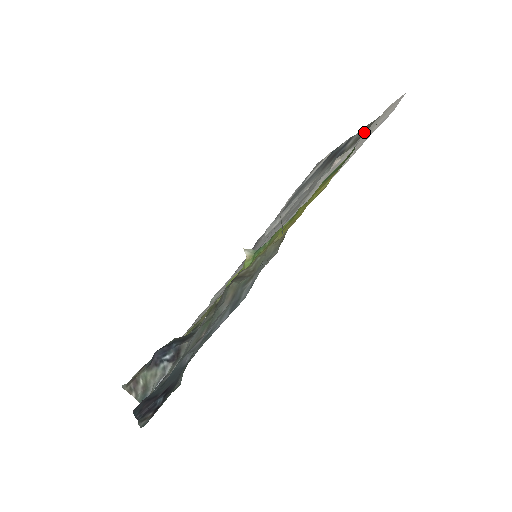
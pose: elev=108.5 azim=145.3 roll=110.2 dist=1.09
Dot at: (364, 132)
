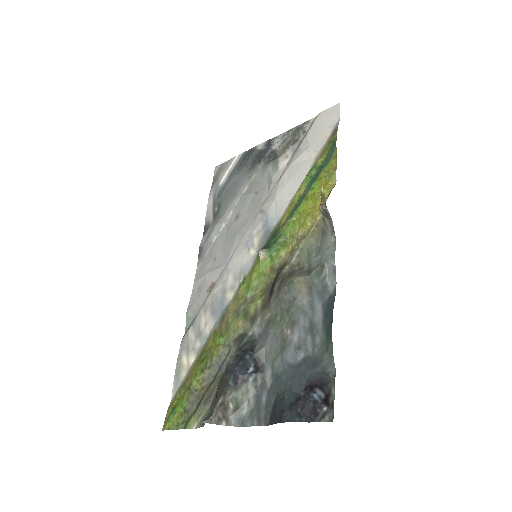
Dot at: (296, 135)
